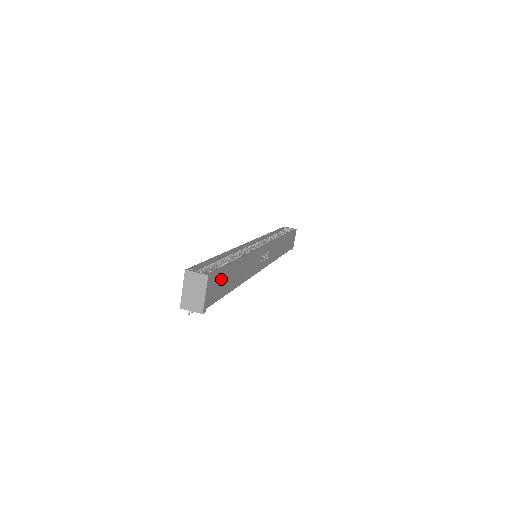
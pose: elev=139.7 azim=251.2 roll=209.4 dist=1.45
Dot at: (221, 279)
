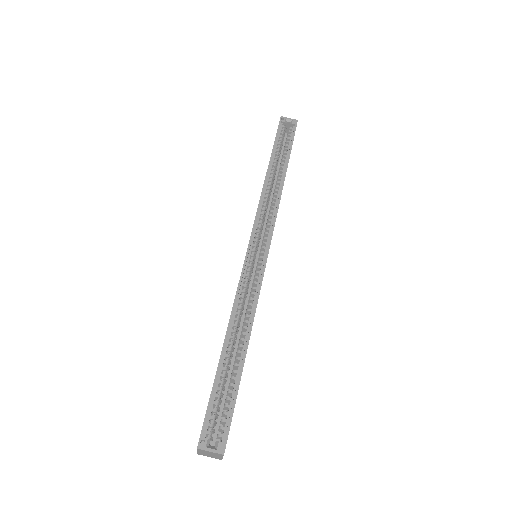
Dot at: occluded
